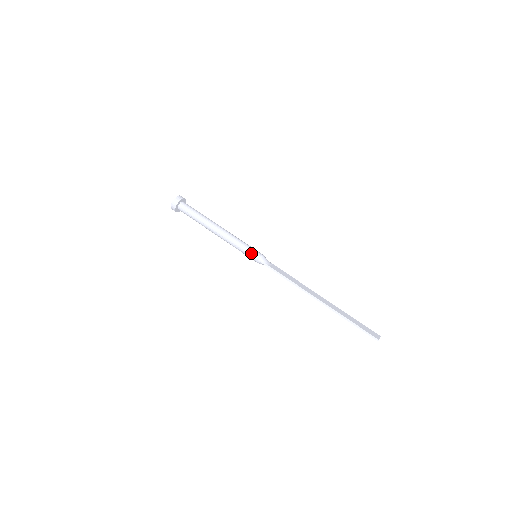
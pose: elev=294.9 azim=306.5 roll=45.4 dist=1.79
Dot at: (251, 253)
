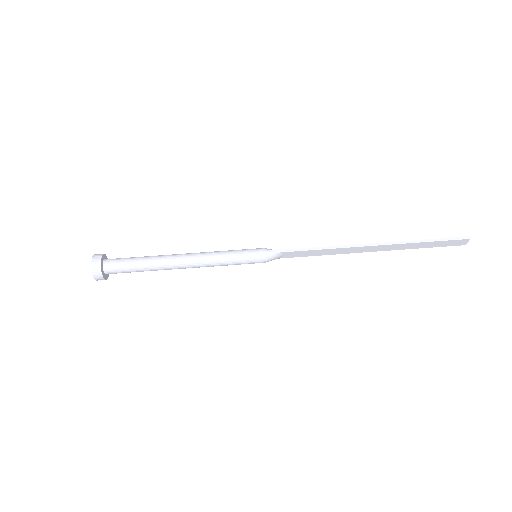
Dot at: (249, 251)
